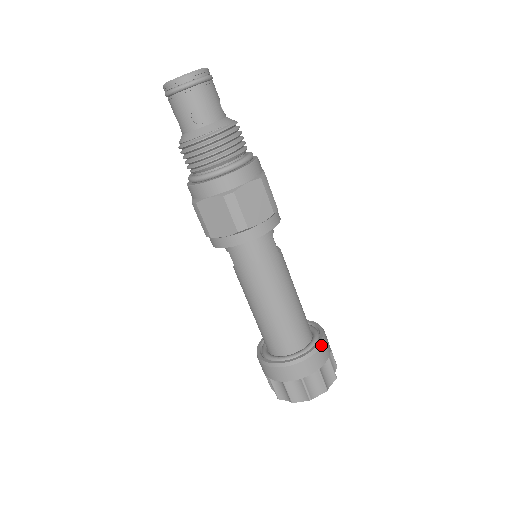
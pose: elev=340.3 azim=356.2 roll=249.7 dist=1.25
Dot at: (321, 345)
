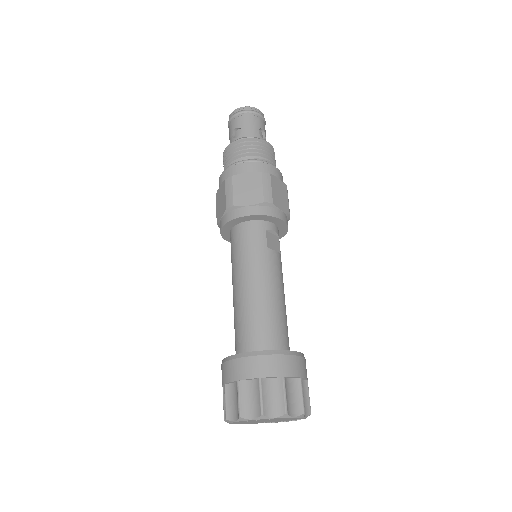
Dot at: (275, 353)
